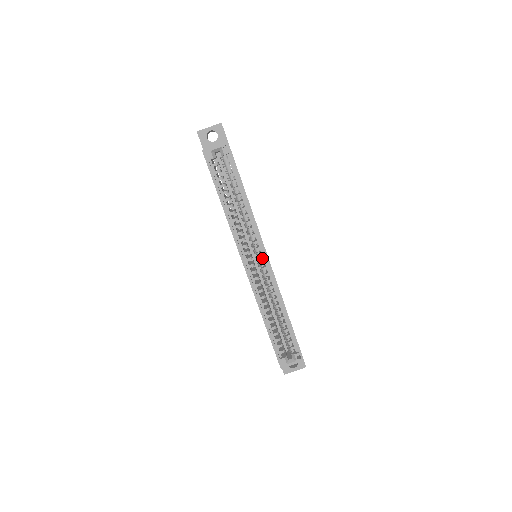
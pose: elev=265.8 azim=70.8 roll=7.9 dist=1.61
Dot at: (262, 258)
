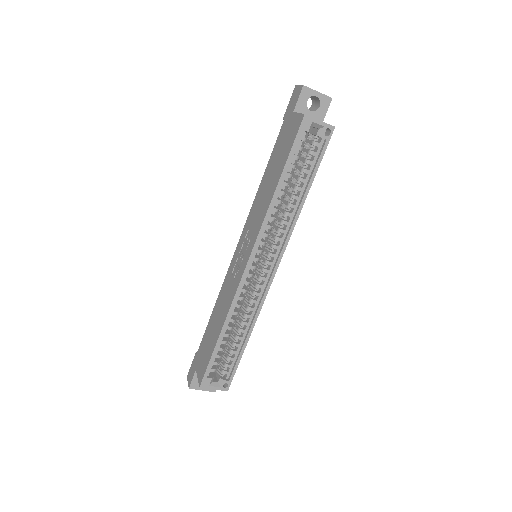
Dot at: (265, 265)
